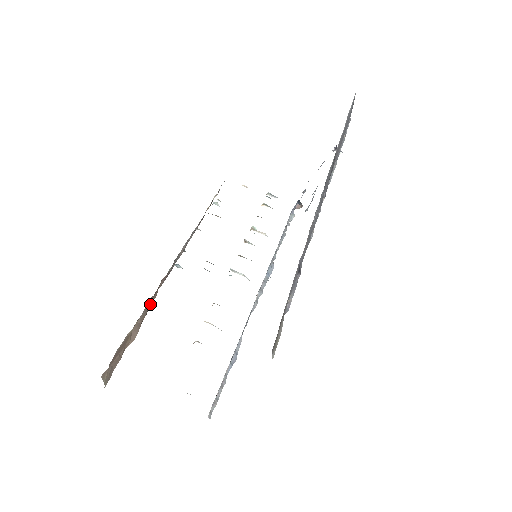
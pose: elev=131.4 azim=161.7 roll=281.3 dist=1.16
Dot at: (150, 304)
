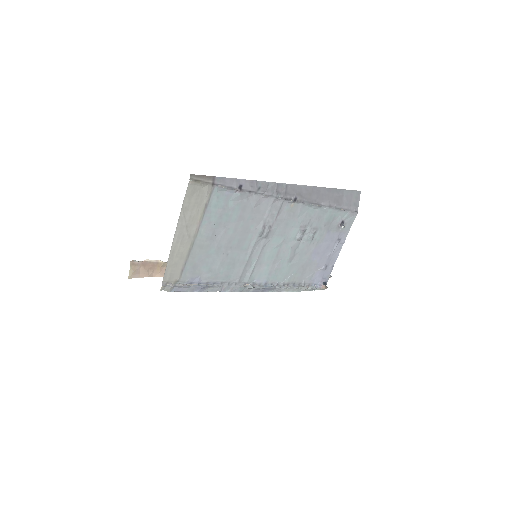
Dot at: occluded
